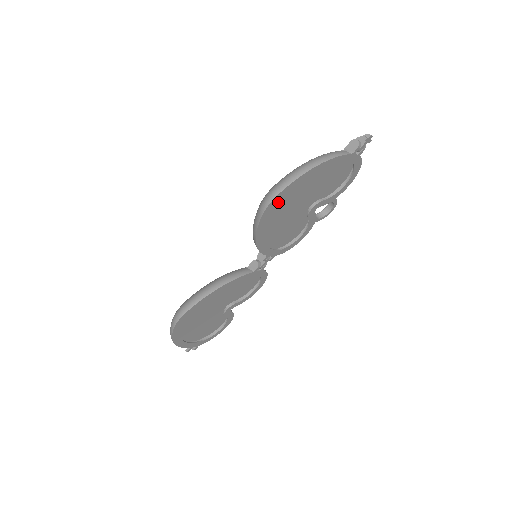
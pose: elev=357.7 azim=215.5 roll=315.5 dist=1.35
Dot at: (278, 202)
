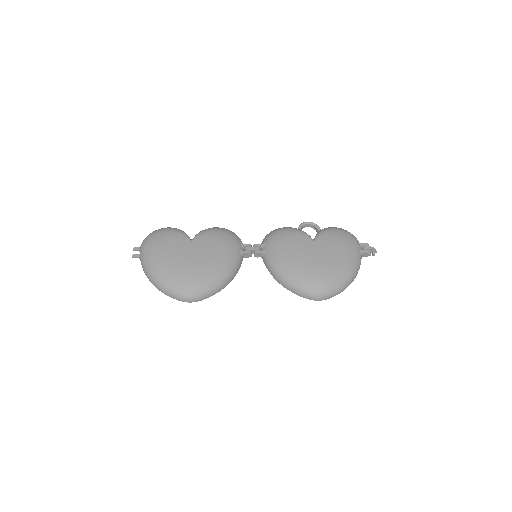
Dot at: occluded
